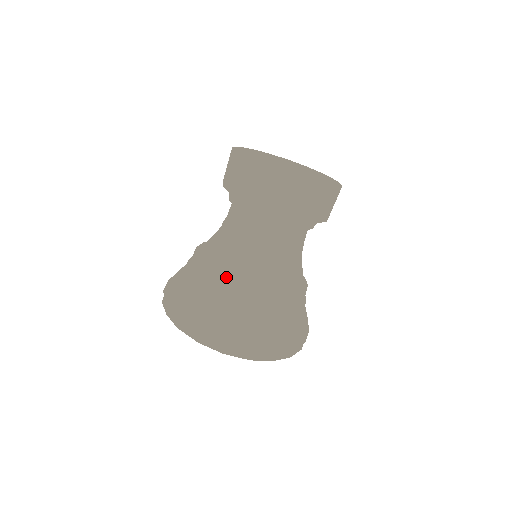
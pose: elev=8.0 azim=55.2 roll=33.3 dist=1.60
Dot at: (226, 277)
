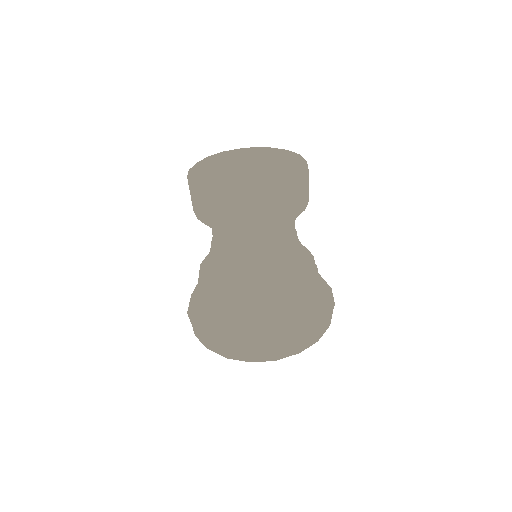
Dot at: (208, 281)
